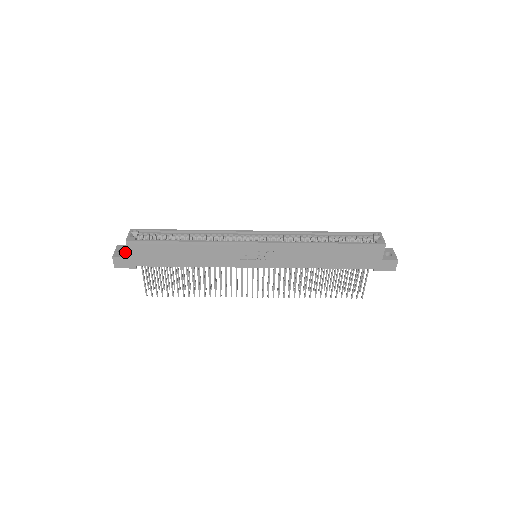
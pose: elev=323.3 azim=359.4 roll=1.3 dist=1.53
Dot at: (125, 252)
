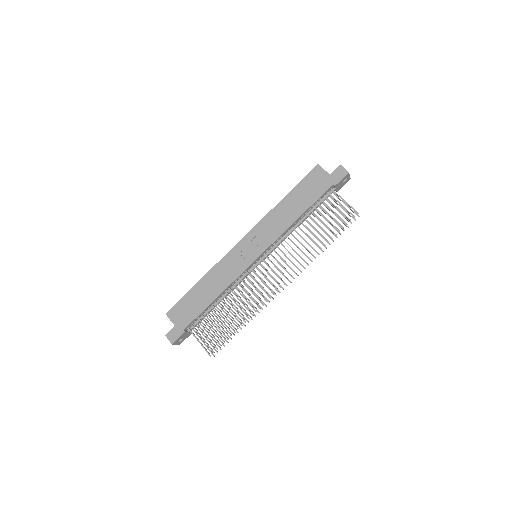
Dot at: occluded
